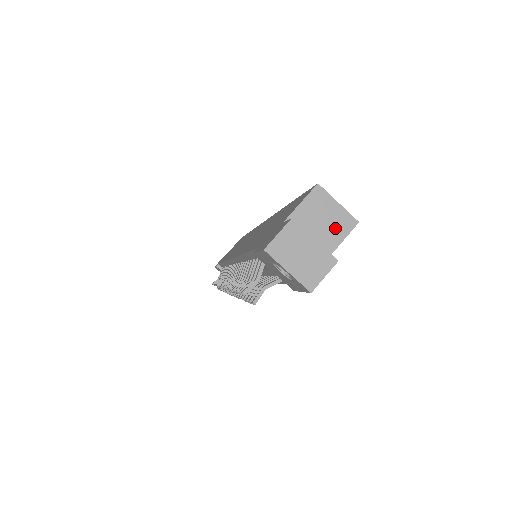
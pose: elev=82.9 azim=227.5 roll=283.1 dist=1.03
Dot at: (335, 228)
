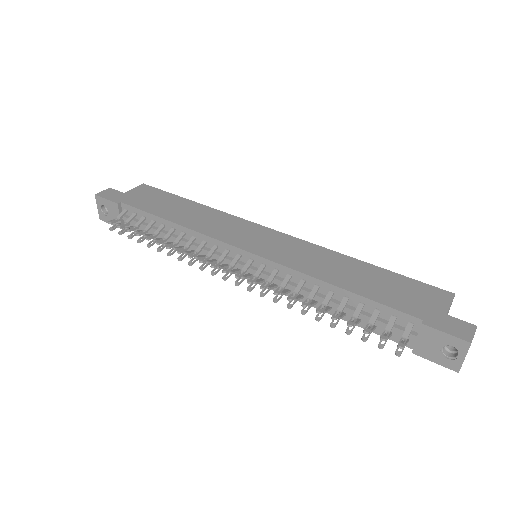
Dot at: occluded
